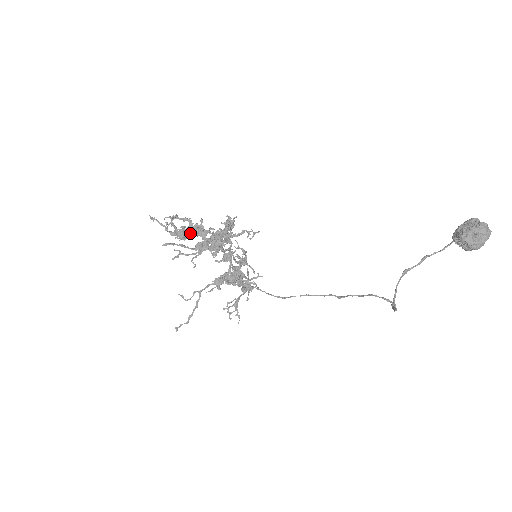
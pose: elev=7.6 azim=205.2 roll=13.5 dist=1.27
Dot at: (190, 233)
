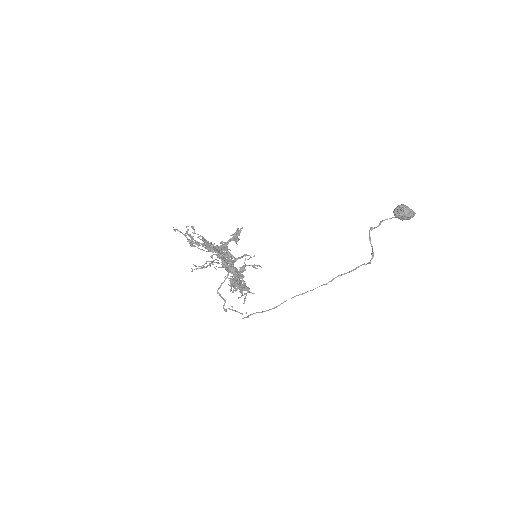
Dot at: (204, 240)
